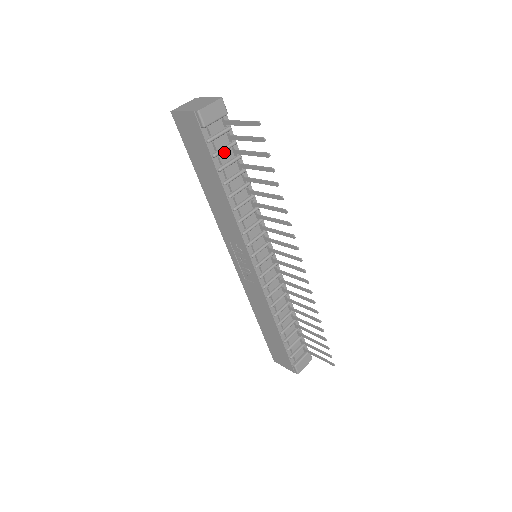
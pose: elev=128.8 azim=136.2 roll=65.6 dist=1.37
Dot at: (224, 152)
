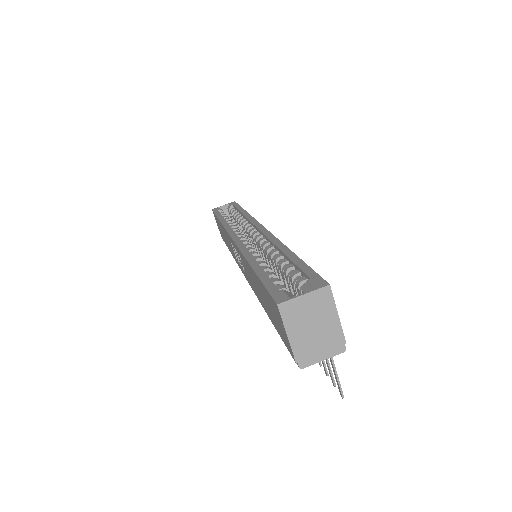
Dot at: occluded
